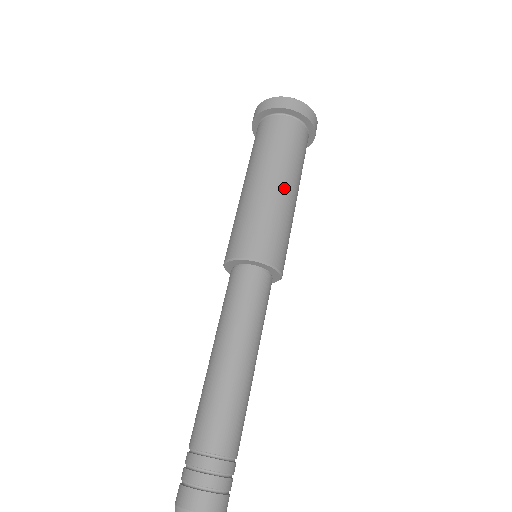
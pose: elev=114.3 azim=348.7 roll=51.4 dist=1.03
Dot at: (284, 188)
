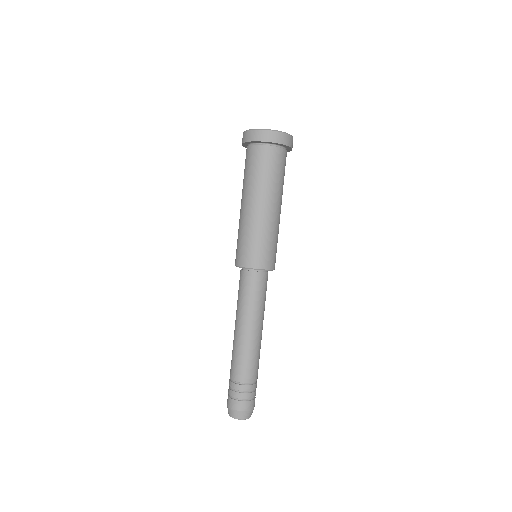
Dot at: (265, 209)
